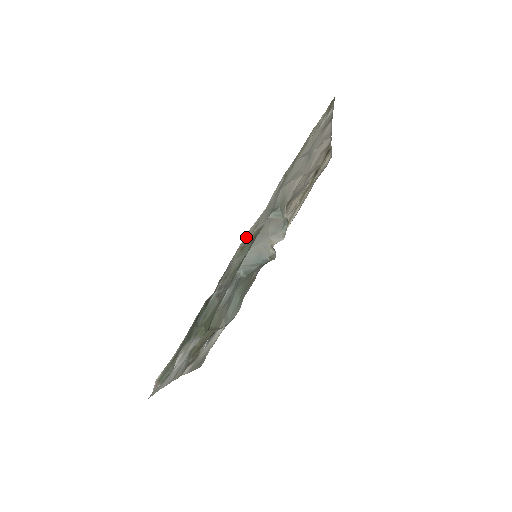
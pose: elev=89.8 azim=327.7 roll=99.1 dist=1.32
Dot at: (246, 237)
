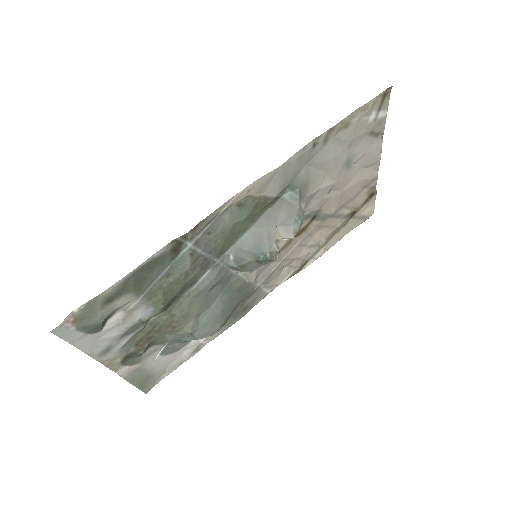
Dot at: (248, 190)
